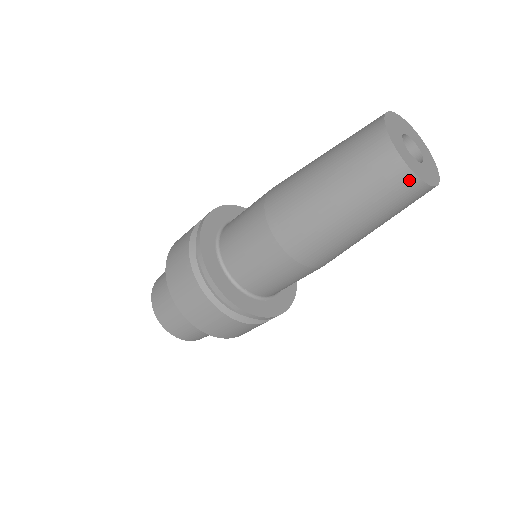
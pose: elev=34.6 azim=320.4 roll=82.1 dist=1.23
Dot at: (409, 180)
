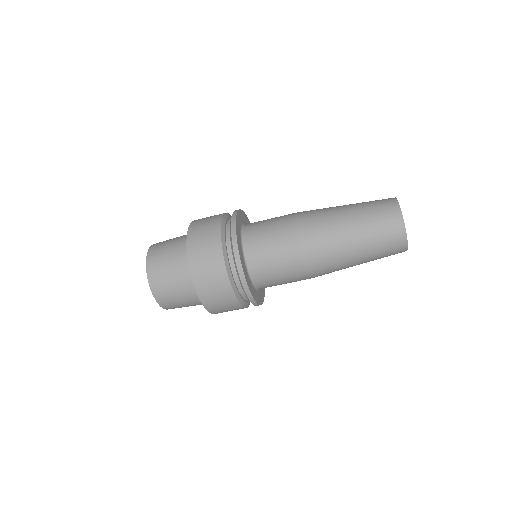
Dot at: (399, 224)
